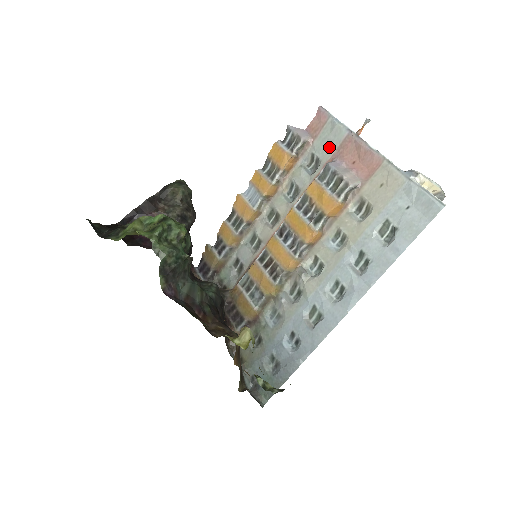
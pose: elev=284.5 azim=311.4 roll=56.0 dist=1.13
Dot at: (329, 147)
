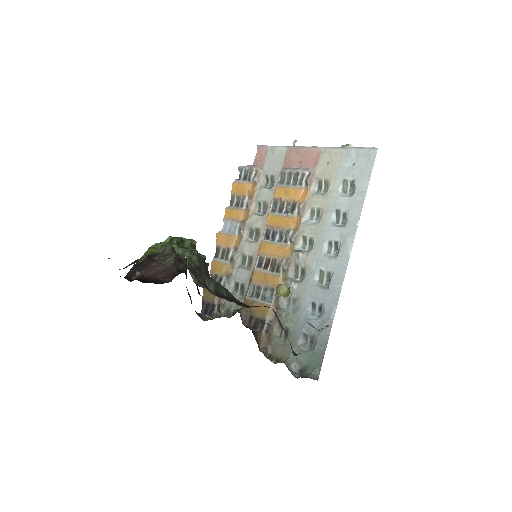
Dot at: (277, 164)
